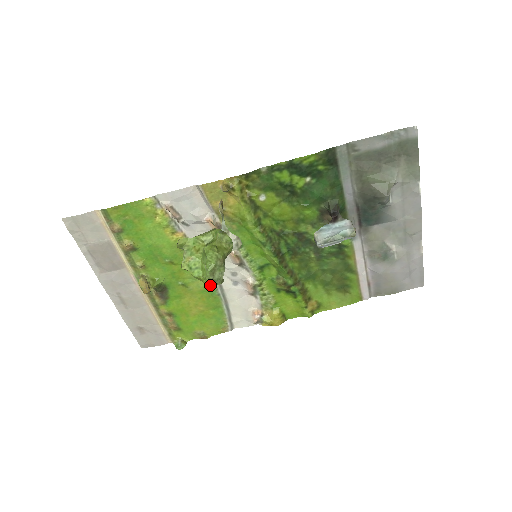
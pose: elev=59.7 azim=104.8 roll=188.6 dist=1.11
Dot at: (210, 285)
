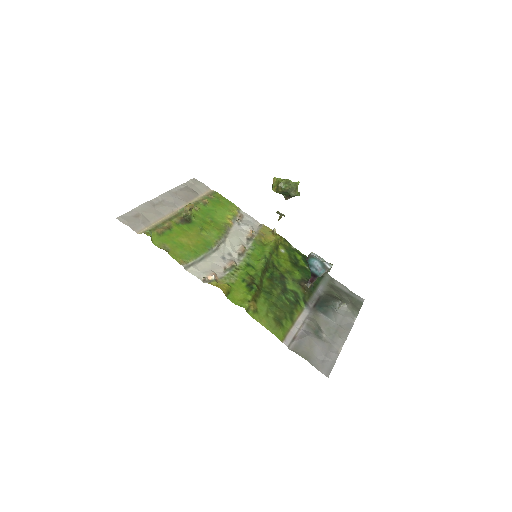
Dot at: (285, 182)
